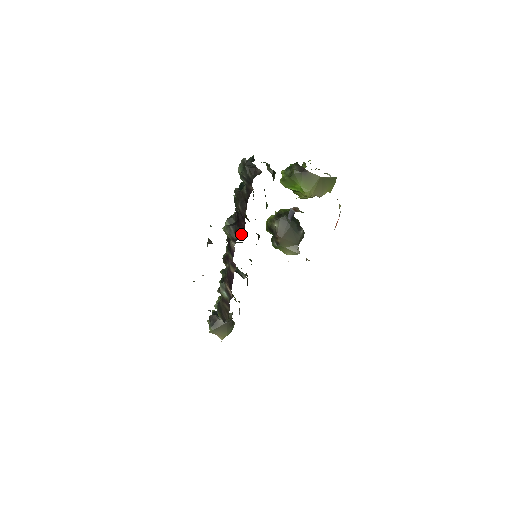
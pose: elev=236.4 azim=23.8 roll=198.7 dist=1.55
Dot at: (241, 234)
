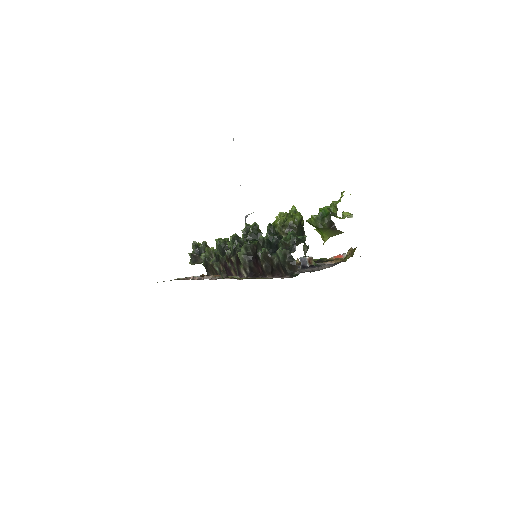
Dot at: (255, 273)
